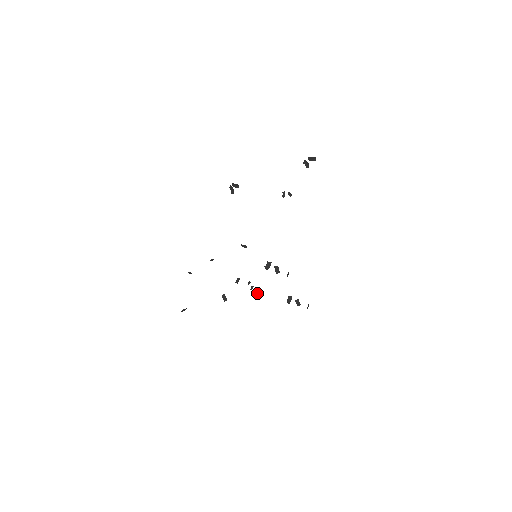
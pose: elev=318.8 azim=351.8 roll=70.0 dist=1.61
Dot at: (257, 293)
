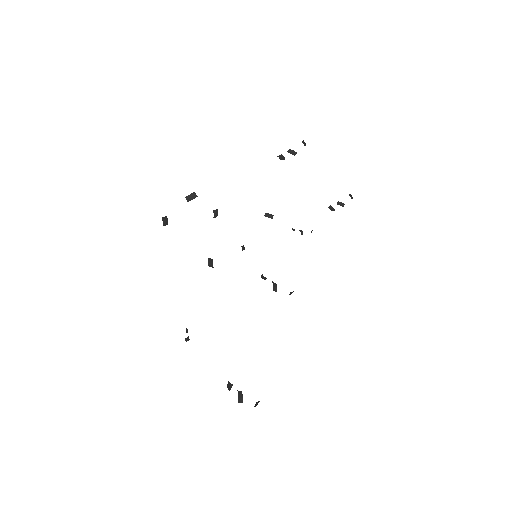
Dot at: occluded
